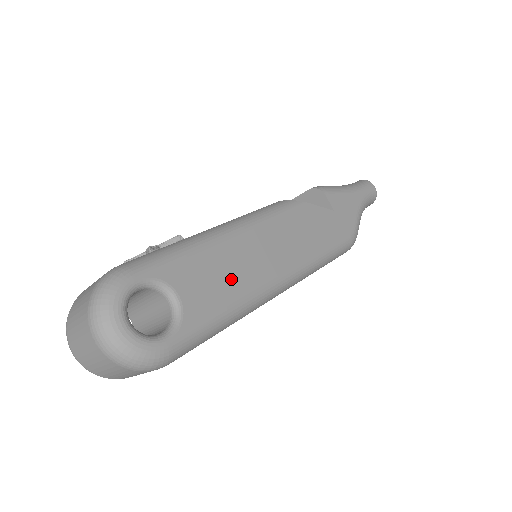
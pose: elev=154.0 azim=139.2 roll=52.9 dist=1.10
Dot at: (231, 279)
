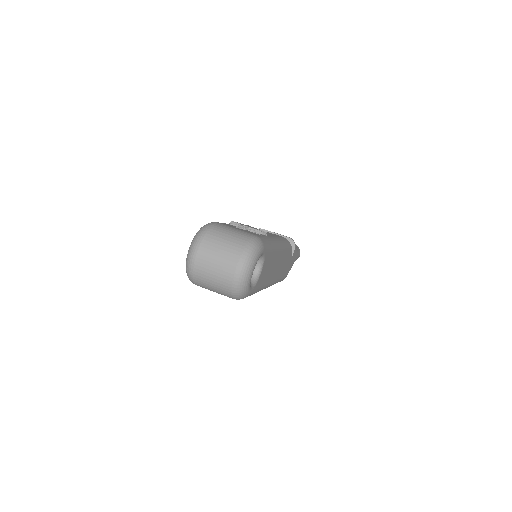
Dot at: (269, 272)
